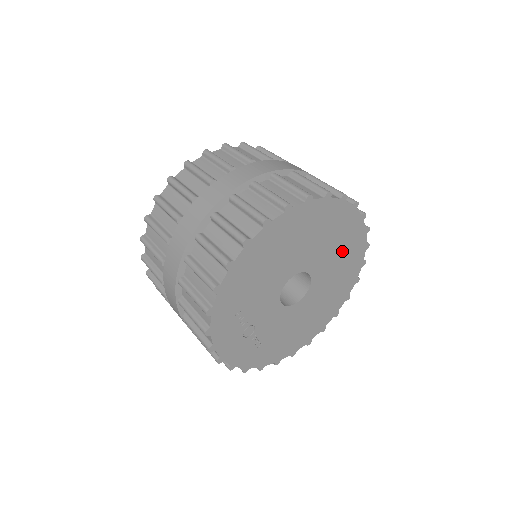
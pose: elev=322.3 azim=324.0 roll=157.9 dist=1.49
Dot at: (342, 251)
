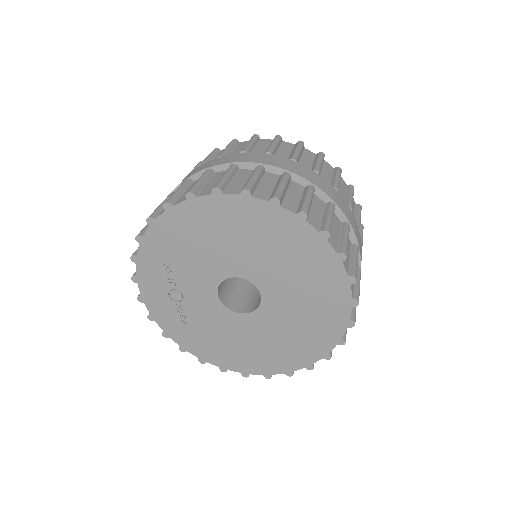
Dot at: (311, 300)
